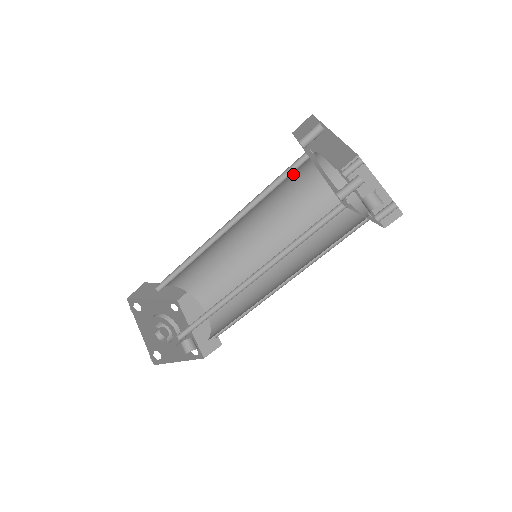
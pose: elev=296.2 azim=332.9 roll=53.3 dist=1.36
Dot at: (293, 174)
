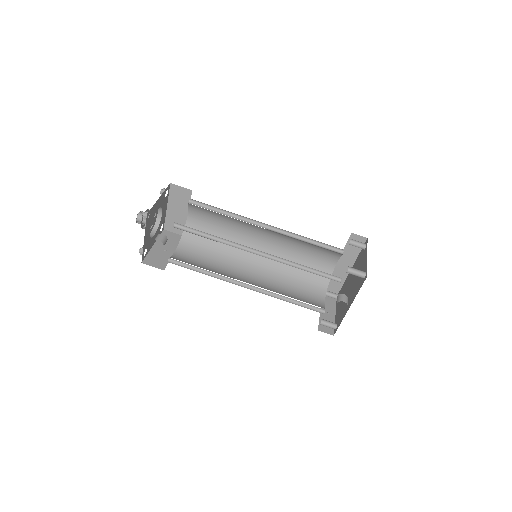
Dot at: (317, 254)
